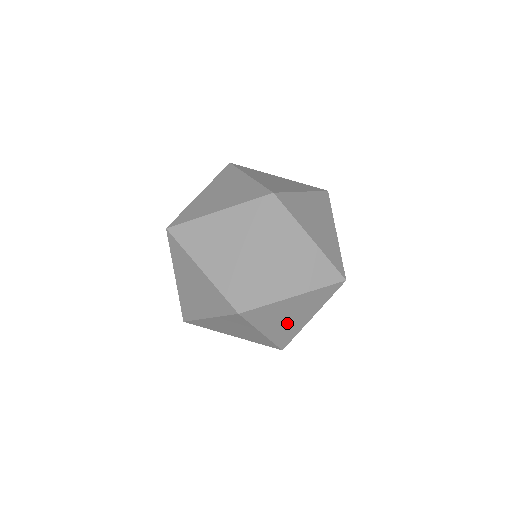
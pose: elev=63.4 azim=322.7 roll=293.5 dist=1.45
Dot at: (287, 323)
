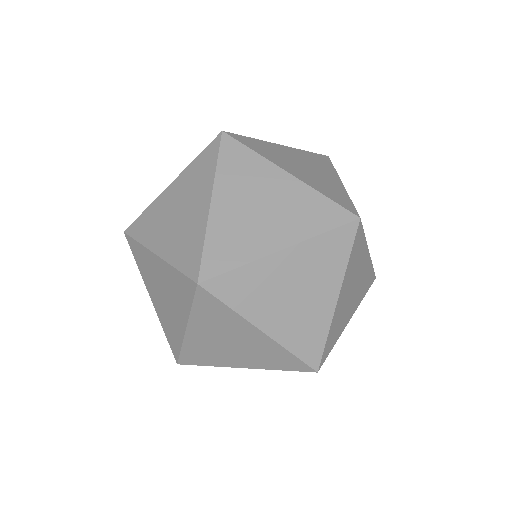
Dot at: occluded
